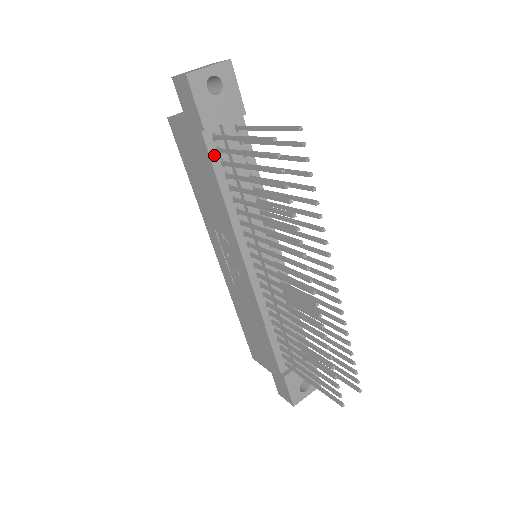
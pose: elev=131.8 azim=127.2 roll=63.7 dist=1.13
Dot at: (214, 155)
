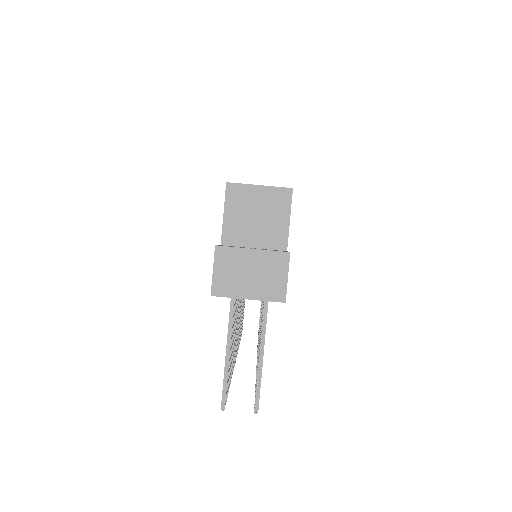
Dot at: occluded
